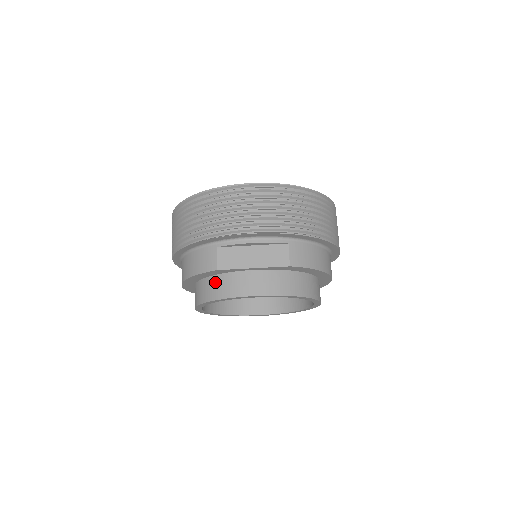
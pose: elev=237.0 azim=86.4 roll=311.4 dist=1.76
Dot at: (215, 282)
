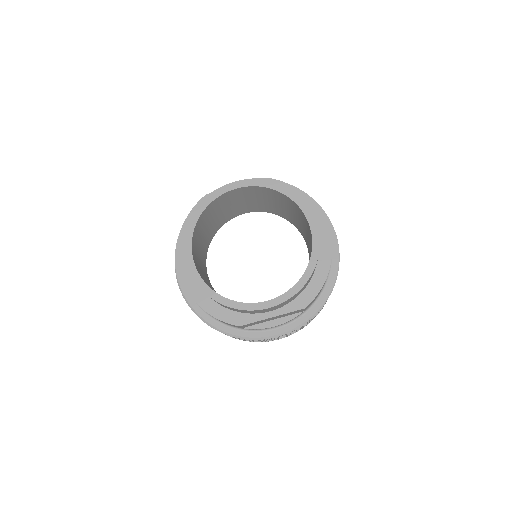
Dot at: occluded
